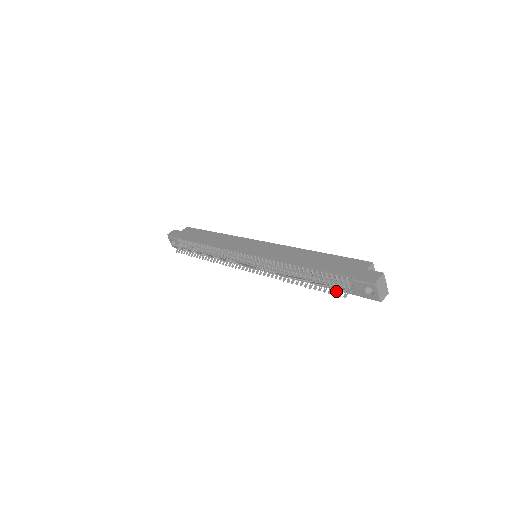
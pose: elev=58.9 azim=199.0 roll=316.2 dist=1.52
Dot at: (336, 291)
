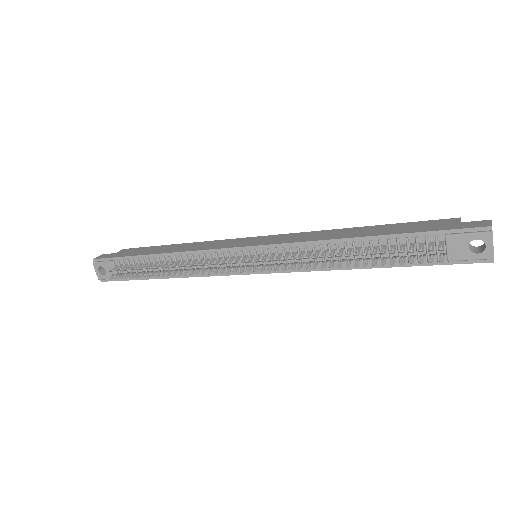
Dot at: (423, 257)
